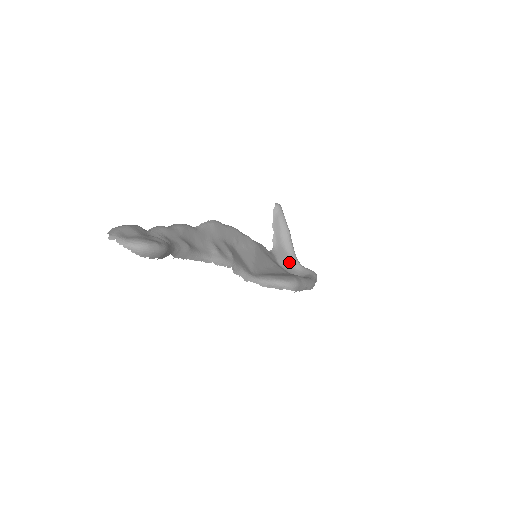
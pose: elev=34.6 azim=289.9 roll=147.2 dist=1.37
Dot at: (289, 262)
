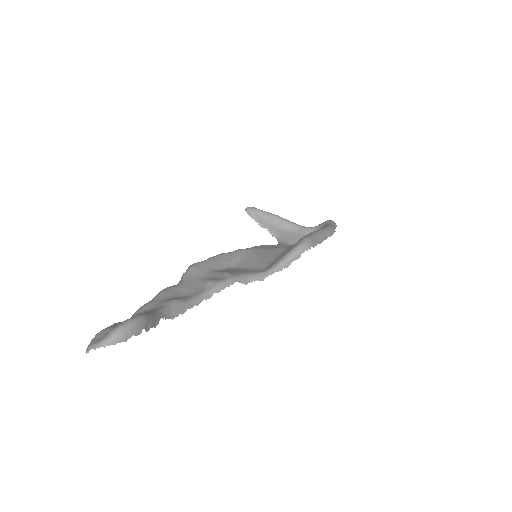
Dot at: (301, 236)
